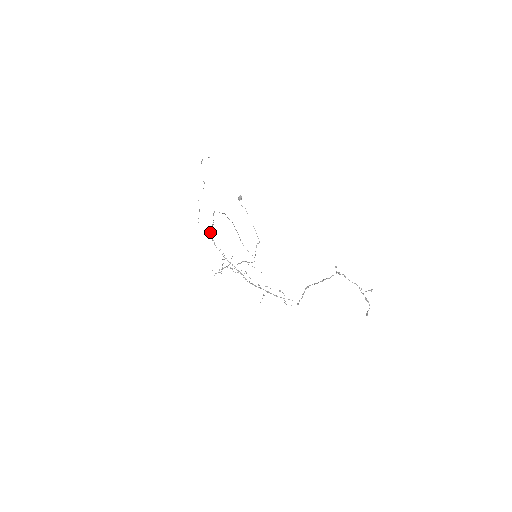
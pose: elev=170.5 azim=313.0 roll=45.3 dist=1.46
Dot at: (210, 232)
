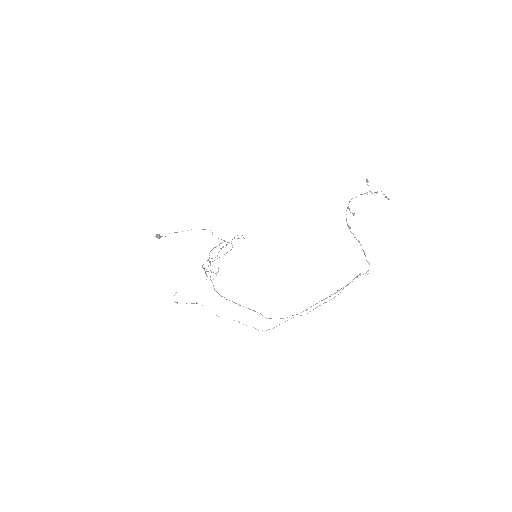
Dot at: occluded
